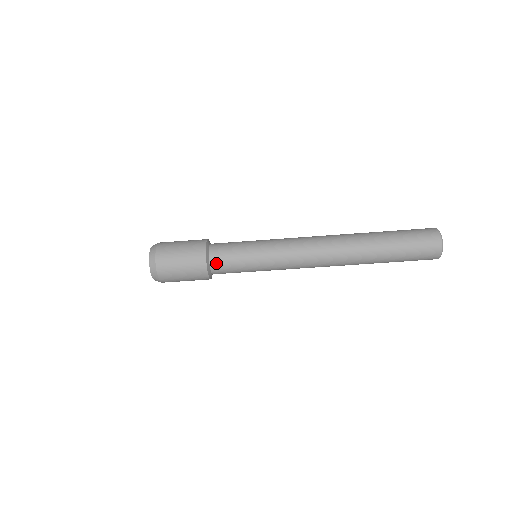
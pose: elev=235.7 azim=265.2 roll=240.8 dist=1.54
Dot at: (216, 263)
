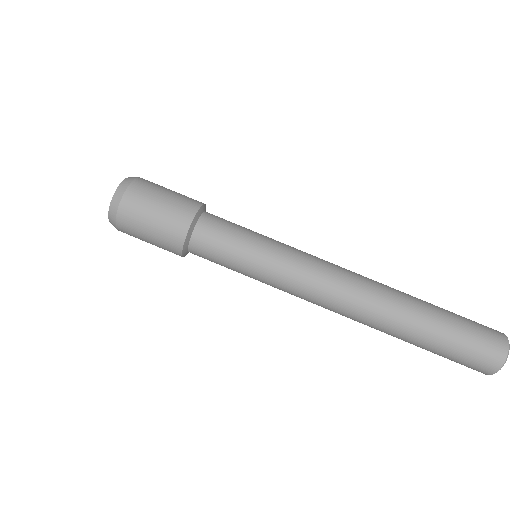
Dot at: (201, 238)
